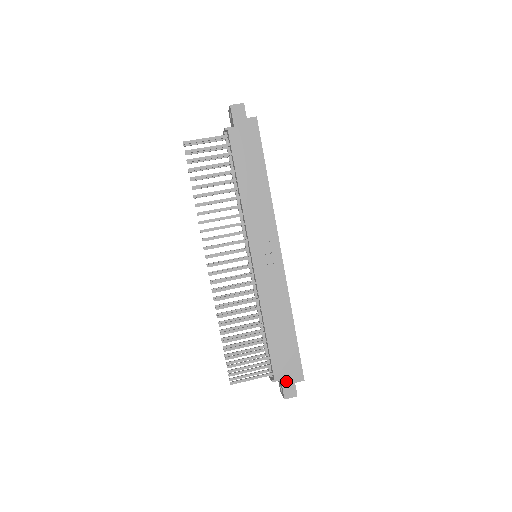
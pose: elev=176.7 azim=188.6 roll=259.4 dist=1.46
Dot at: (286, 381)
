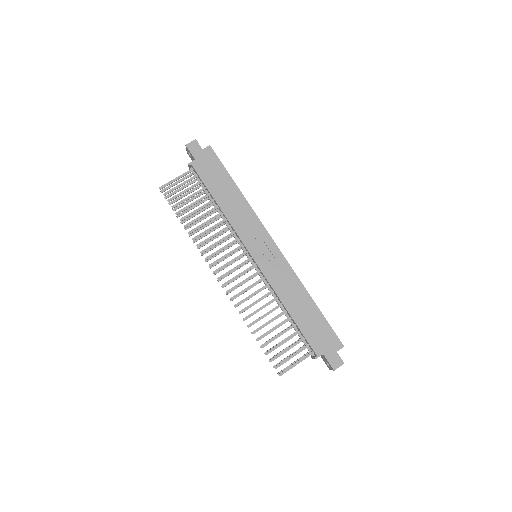
Dot at: (328, 353)
